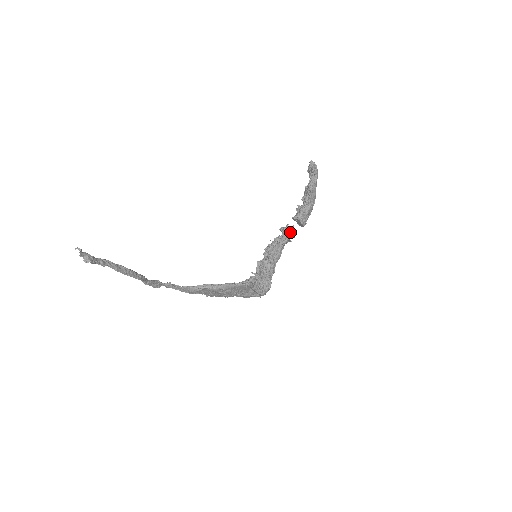
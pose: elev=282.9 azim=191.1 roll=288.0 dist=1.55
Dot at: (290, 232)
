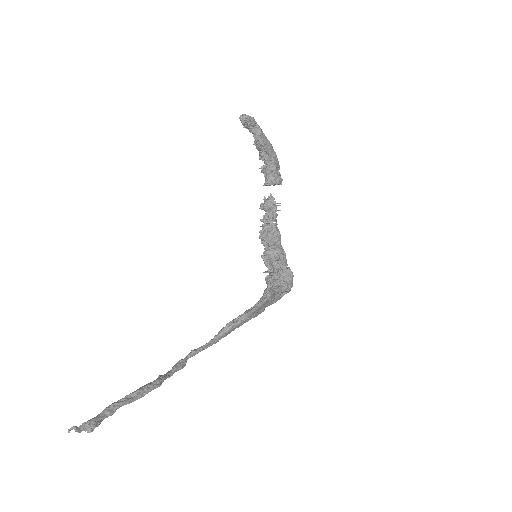
Dot at: (272, 204)
